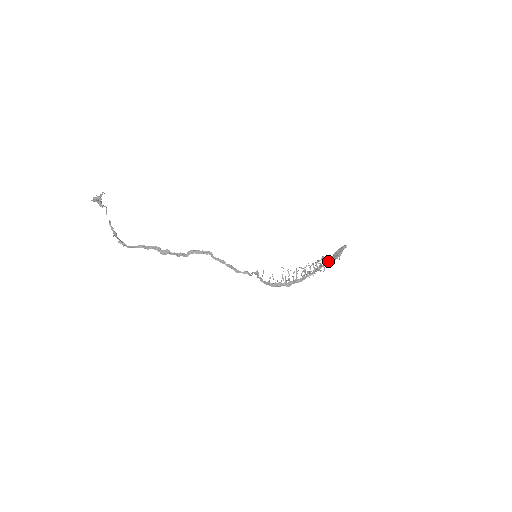
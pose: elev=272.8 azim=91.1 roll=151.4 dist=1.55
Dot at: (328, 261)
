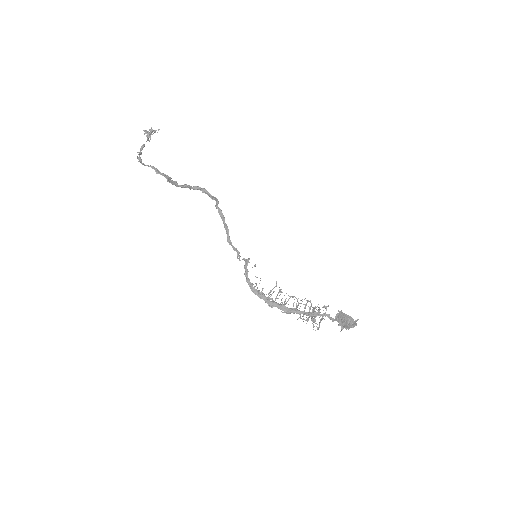
Dot at: (329, 316)
